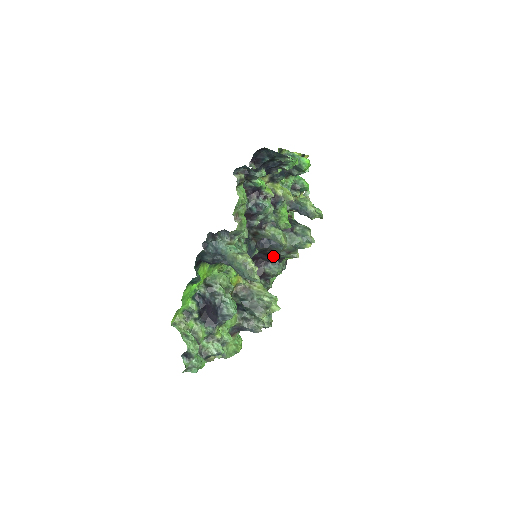
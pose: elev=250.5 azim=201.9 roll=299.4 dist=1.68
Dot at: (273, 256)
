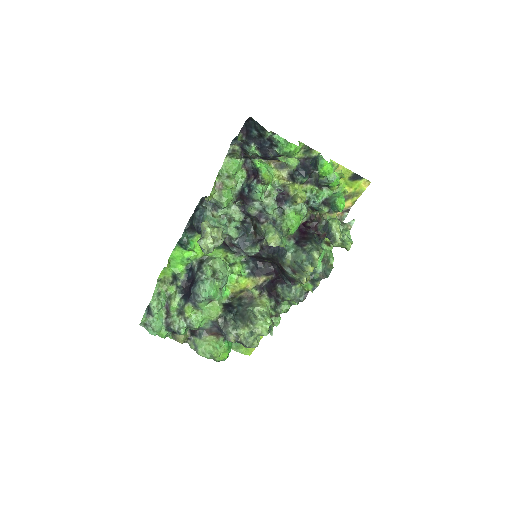
Dot at: (283, 272)
